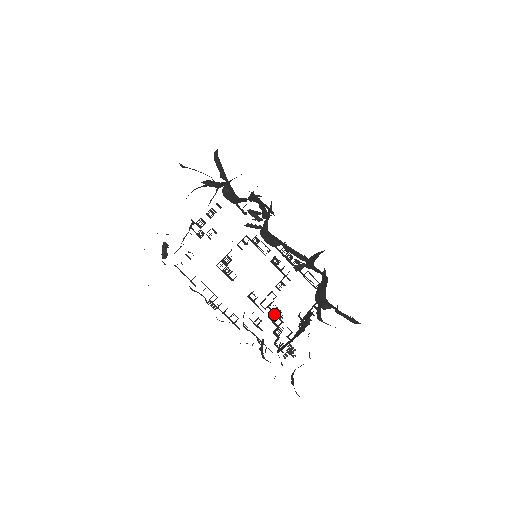
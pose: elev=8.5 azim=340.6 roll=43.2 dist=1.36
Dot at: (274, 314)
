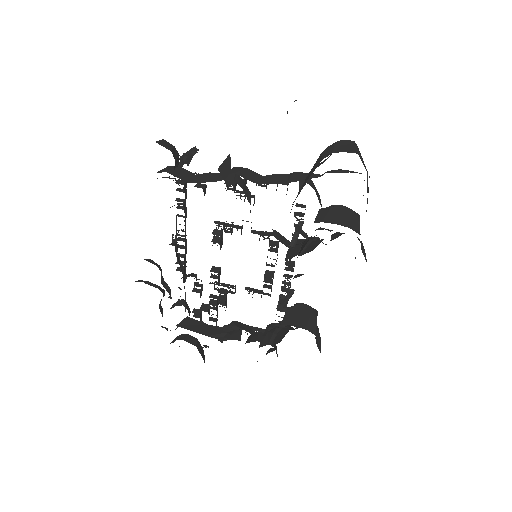
Dot at: (219, 297)
